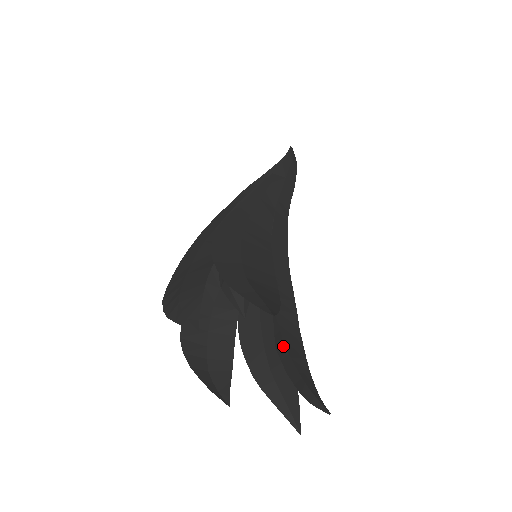
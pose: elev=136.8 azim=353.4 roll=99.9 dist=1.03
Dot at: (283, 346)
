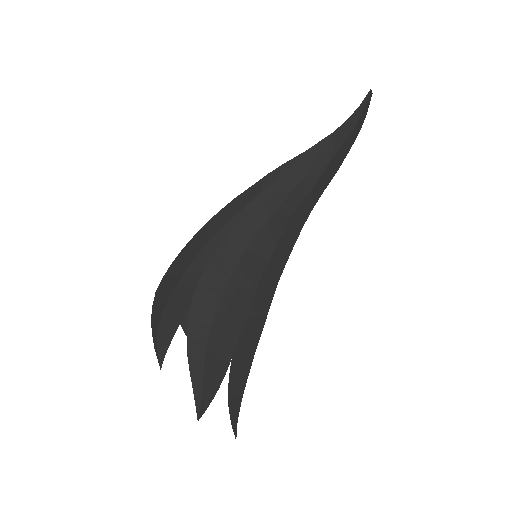
Dot at: occluded
